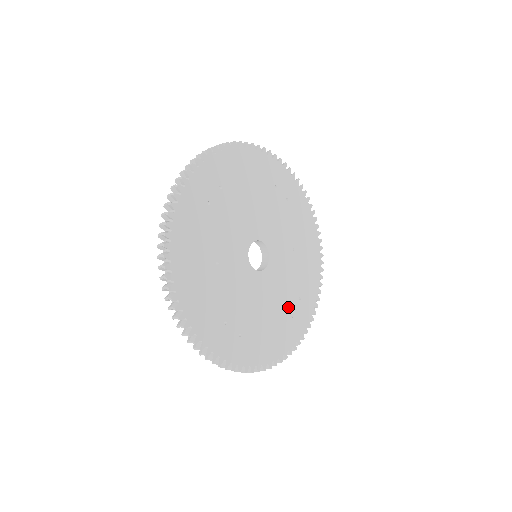
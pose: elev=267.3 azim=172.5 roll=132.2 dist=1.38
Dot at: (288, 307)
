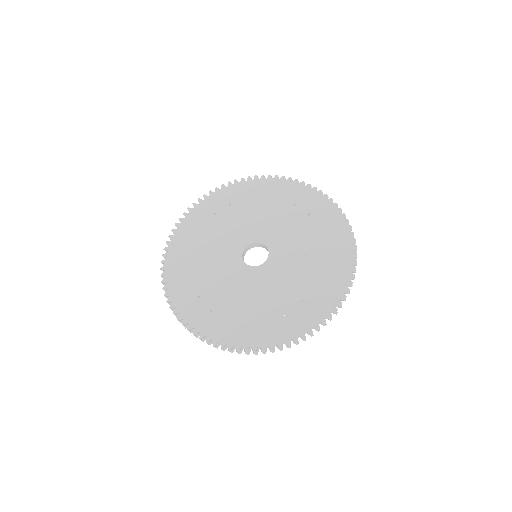
Dot at: (281, 304)
